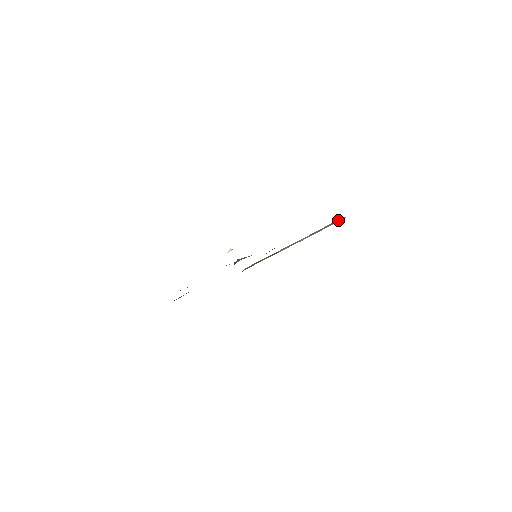
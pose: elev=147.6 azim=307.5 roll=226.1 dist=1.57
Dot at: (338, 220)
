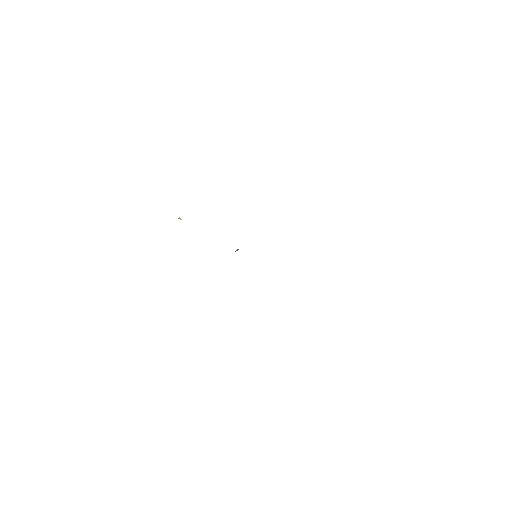
Dot at: occluded
